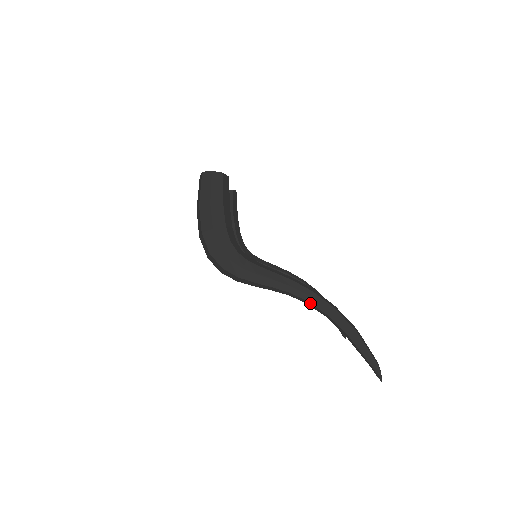
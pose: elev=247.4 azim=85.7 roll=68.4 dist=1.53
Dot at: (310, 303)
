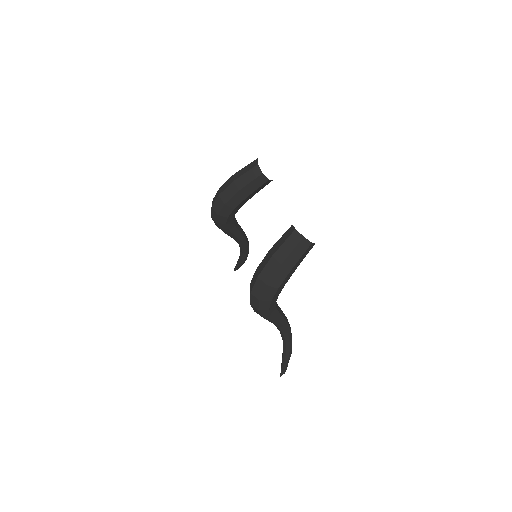
Dot at: (283, 335)
